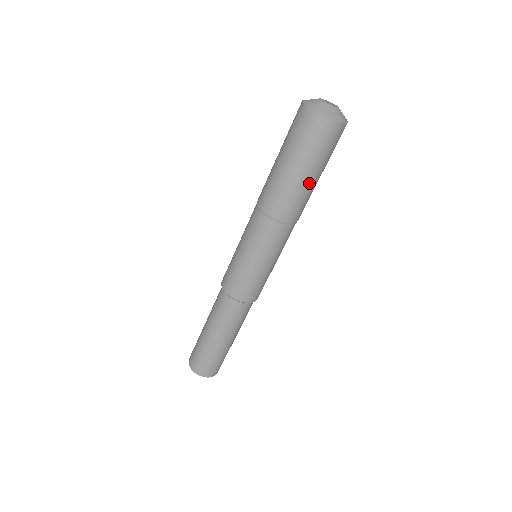
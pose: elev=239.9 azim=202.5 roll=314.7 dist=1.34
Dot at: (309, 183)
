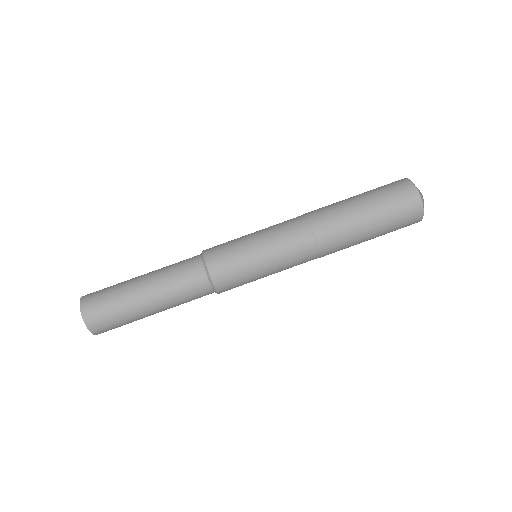
Dot at: (363, 241)
